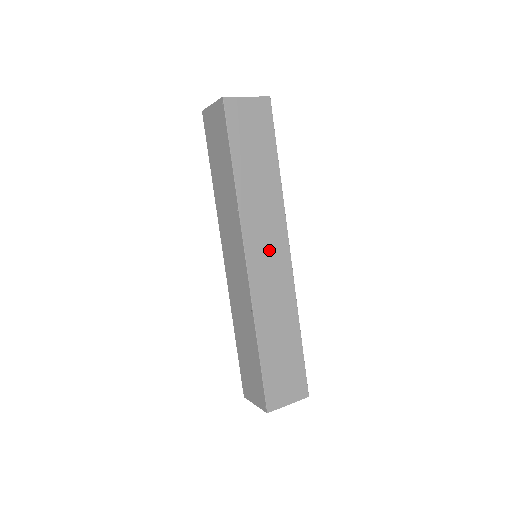
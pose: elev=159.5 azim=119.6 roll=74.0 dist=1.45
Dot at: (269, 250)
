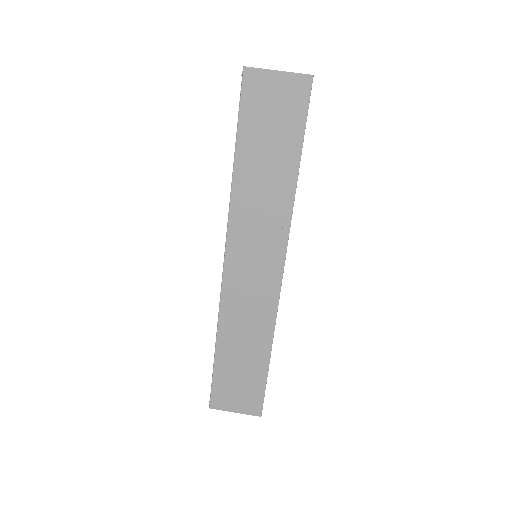
Dot at: (256, 260)
